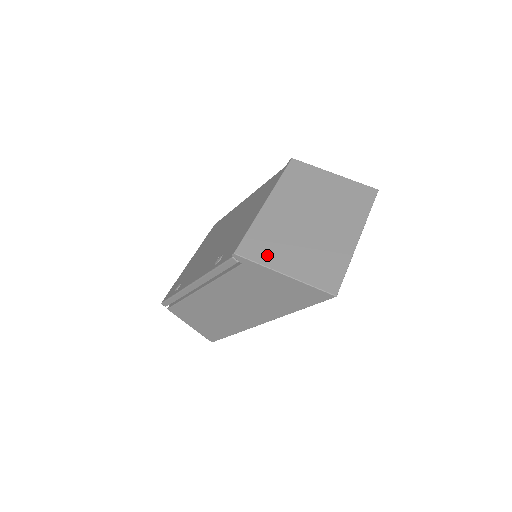
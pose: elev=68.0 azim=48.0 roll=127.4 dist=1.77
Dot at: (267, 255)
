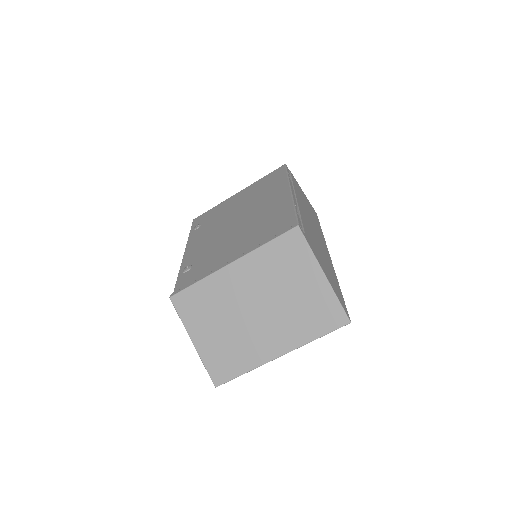
Dot at: (192, 317)
